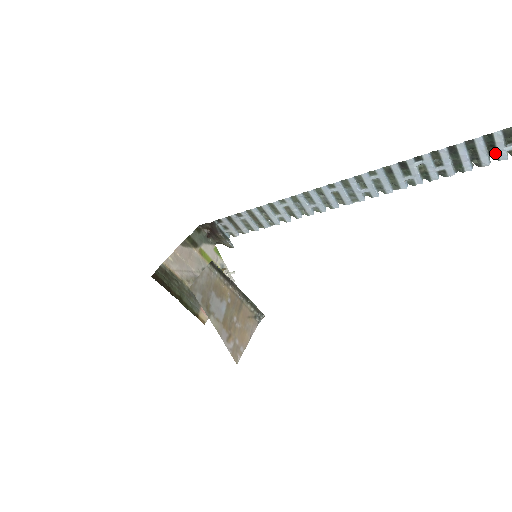
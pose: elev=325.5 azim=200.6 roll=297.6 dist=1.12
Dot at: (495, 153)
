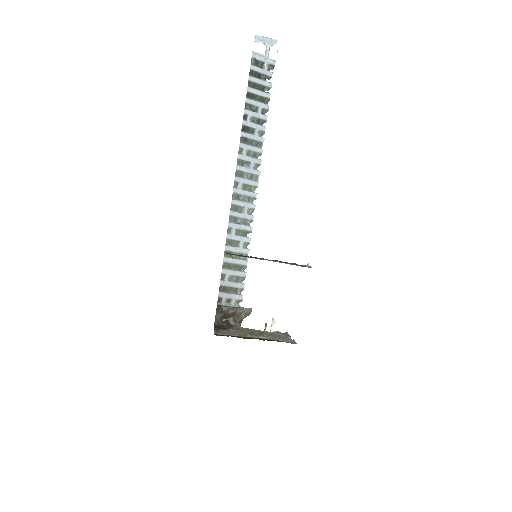
Dot at: (265, 77)
